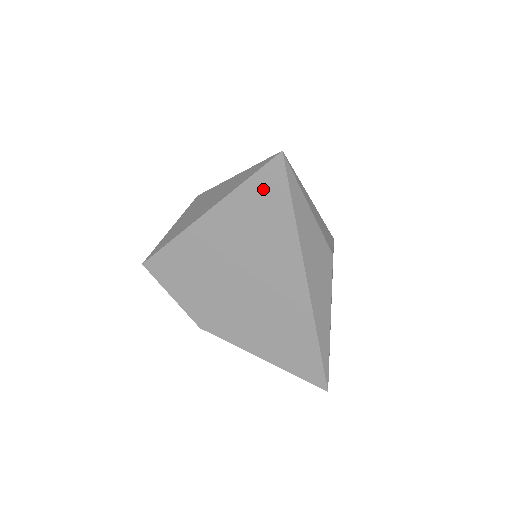
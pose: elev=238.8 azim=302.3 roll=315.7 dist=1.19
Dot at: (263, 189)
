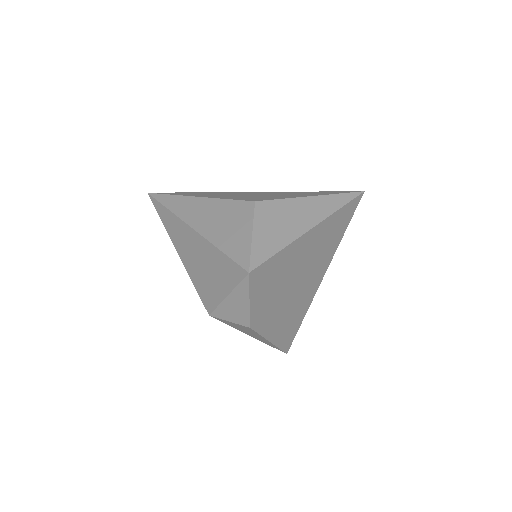
Dot at: (345, 214)
